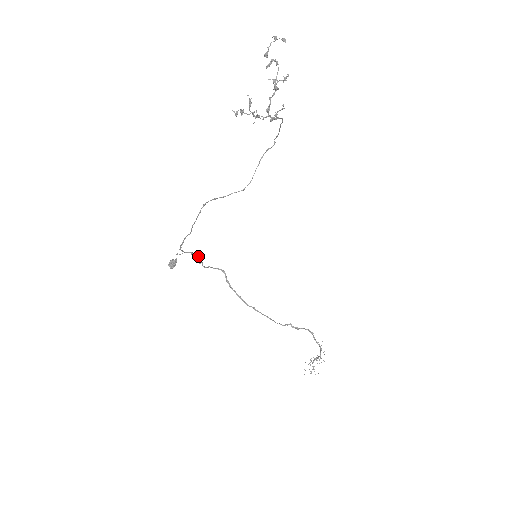
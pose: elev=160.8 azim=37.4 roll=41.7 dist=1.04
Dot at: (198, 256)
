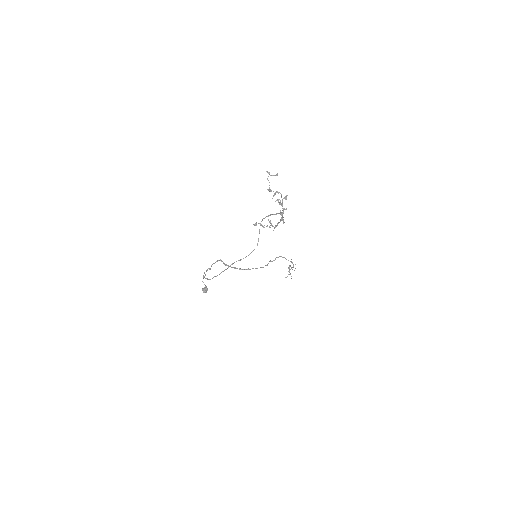
Dot at: (208, 268)
